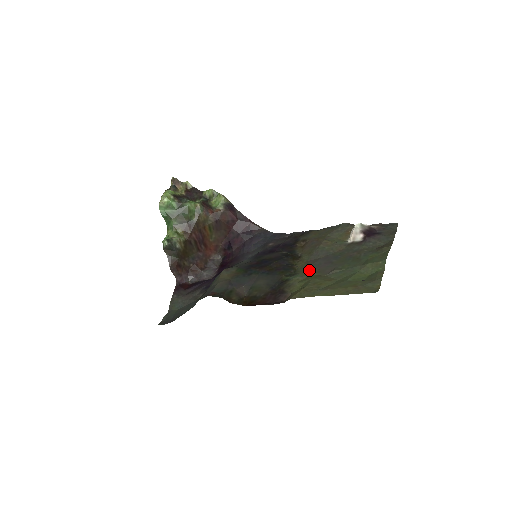
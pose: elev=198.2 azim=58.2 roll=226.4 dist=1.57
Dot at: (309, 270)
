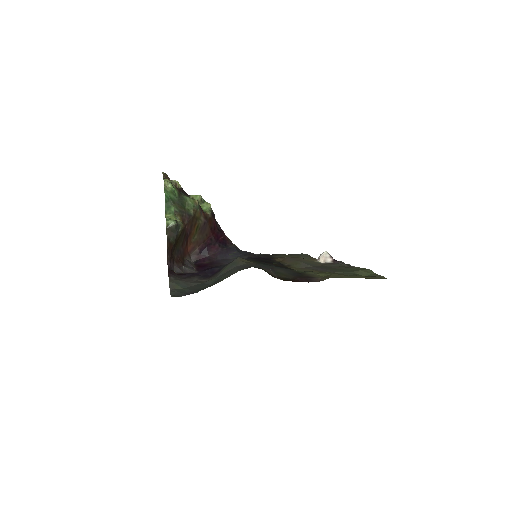
Dot at: (313, 270)
